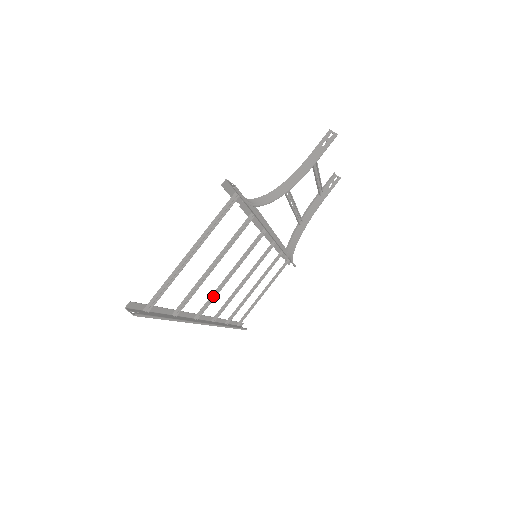
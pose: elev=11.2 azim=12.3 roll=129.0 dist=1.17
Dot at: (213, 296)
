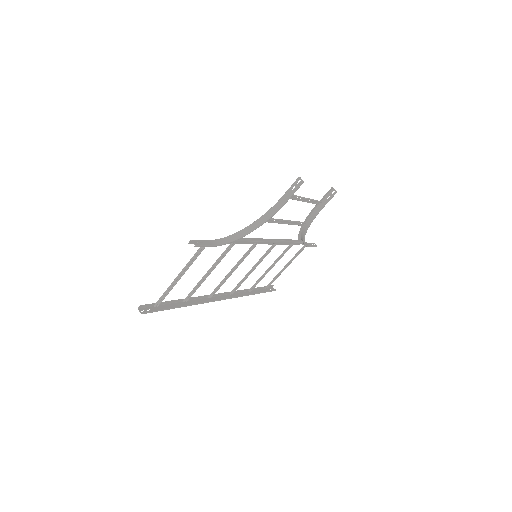
Dot at: (220, 285)
